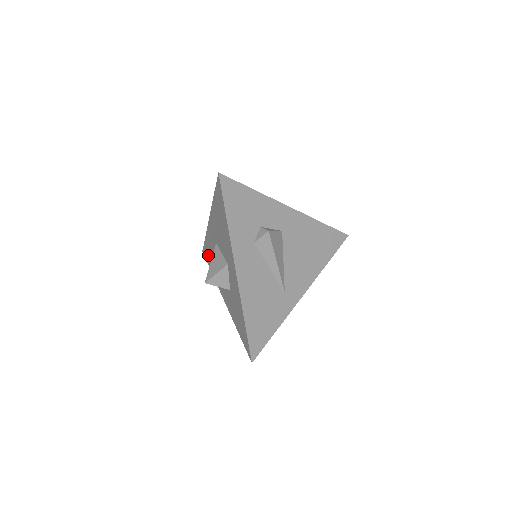
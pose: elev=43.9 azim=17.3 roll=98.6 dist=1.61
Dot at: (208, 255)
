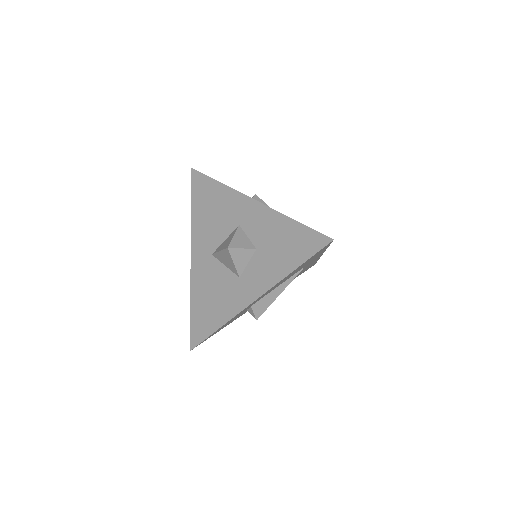
Dot at: (203, 318)
